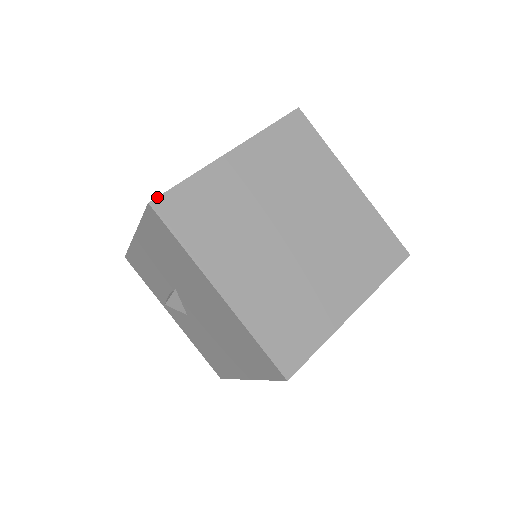
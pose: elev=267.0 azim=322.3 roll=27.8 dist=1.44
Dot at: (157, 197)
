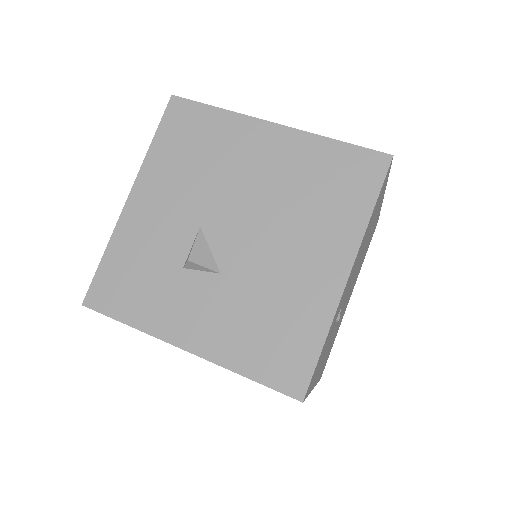
Dot at: occluded
